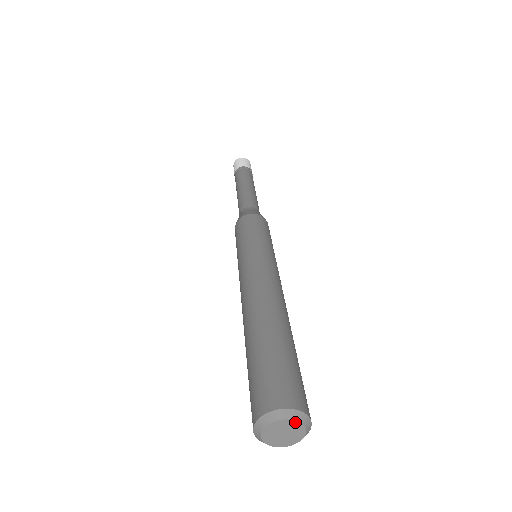
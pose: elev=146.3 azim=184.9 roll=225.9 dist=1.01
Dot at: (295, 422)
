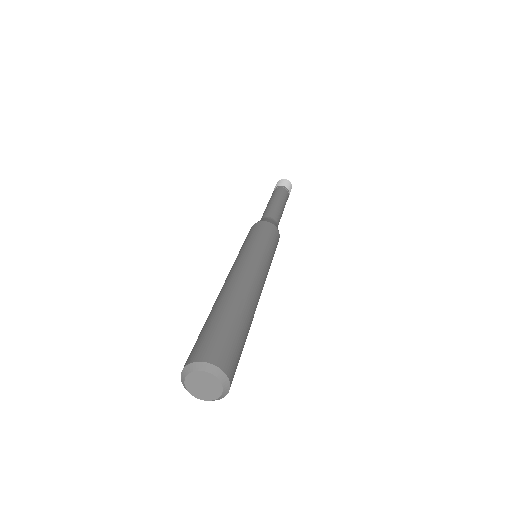
Dot at: (201, 372)
